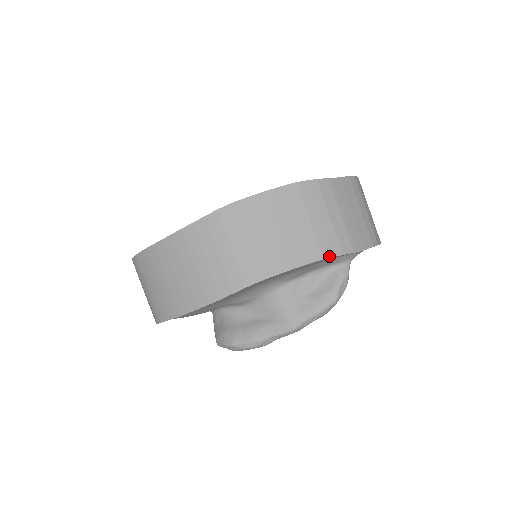
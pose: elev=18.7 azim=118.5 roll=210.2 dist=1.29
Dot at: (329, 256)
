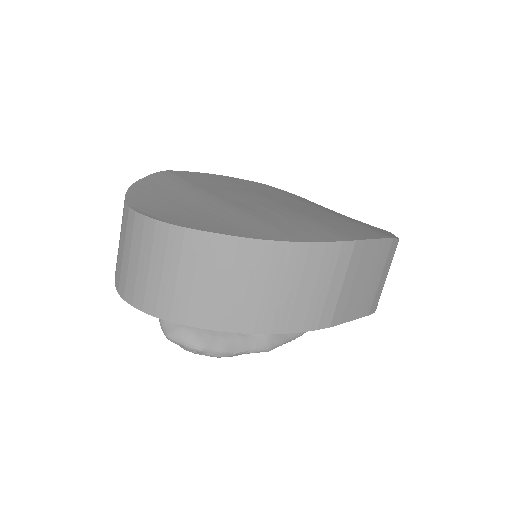
Dot at: (371, 313)
